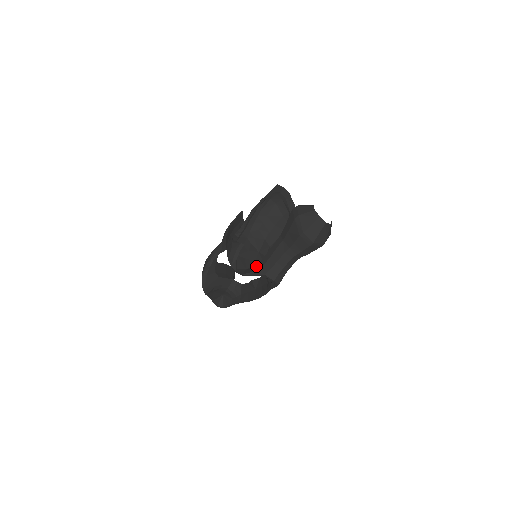
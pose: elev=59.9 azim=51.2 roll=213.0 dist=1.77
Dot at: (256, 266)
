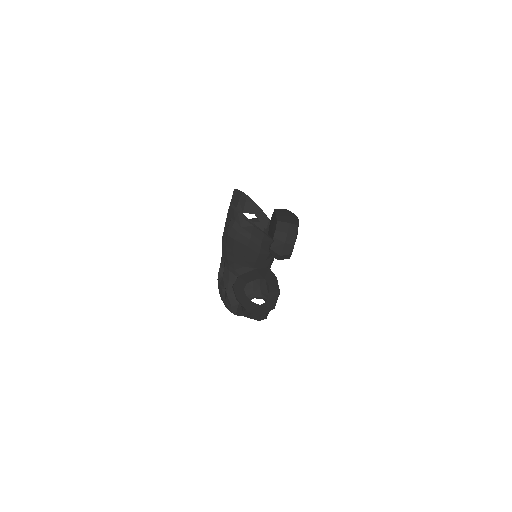
Dot at: (242, 308)
